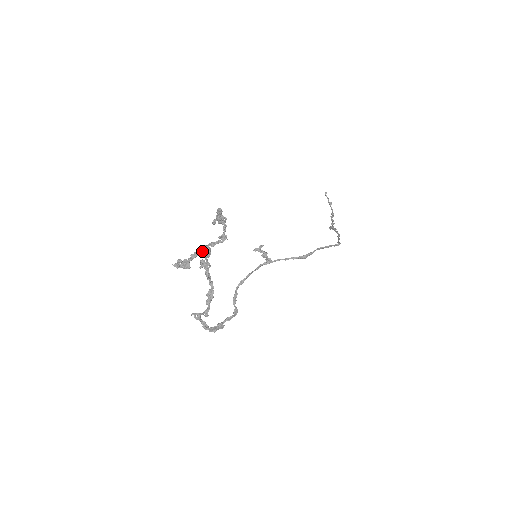
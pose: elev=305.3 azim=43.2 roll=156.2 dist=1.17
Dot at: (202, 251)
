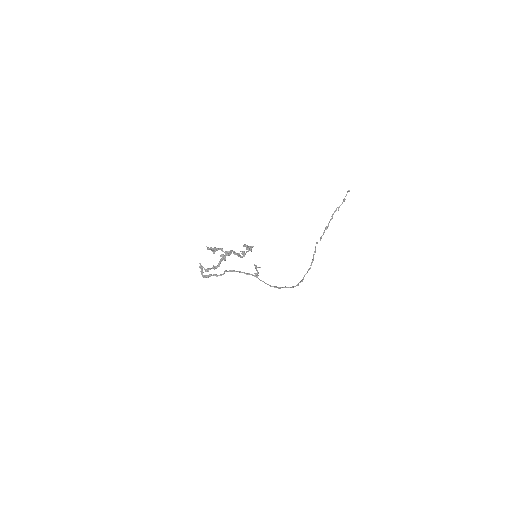
Dot at: (227, 253)
